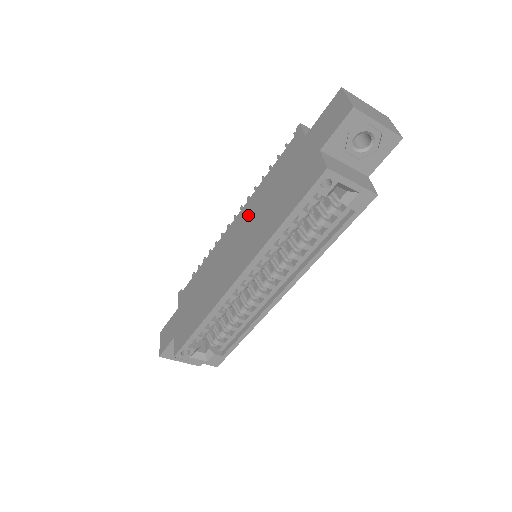
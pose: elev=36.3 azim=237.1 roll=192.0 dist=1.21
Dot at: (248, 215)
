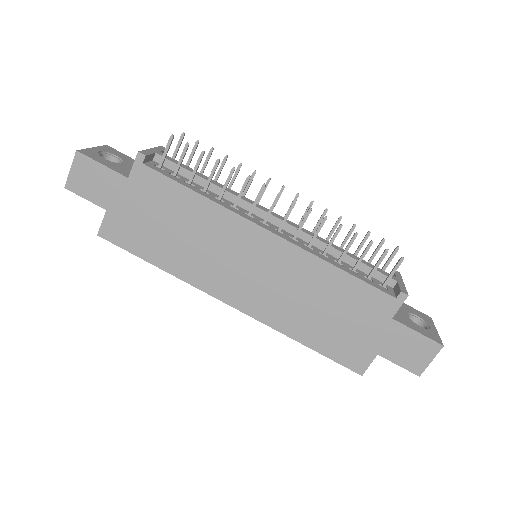
Dot at: (292, 269)
